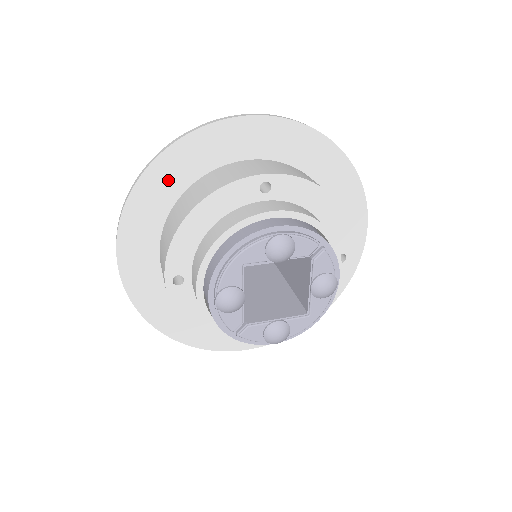
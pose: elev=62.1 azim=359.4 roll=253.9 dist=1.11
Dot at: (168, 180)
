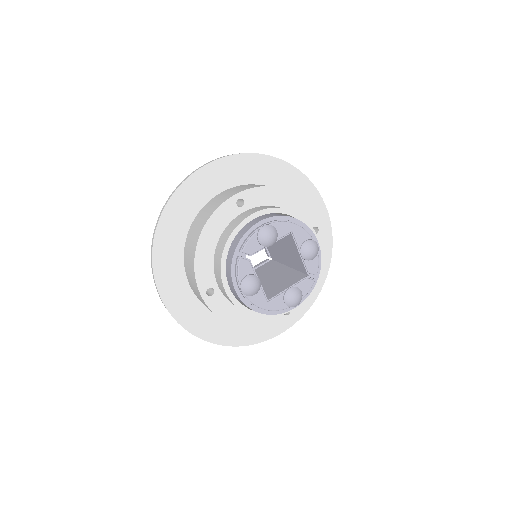
Dot at: (277, 175)
